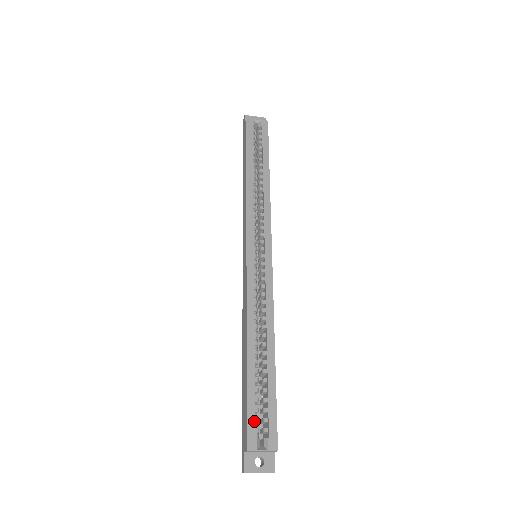
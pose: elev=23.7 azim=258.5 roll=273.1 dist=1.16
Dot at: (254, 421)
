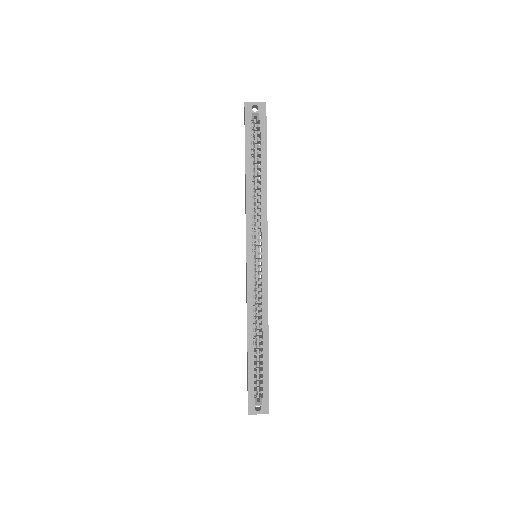
Dot at: (253, 387)
